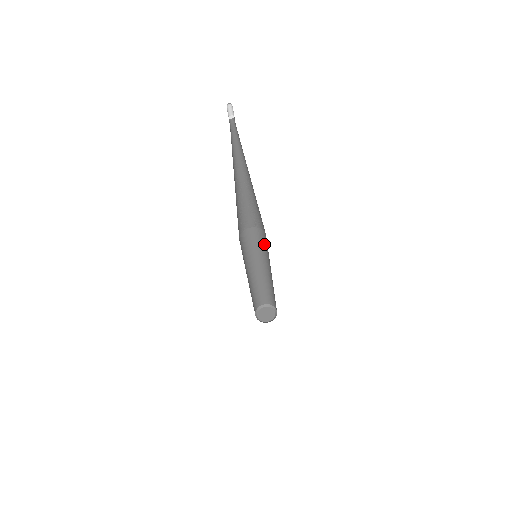
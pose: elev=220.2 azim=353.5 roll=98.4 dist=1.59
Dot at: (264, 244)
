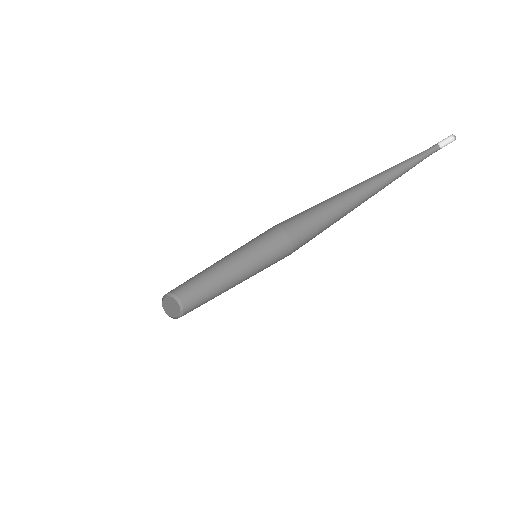
Dot at: (272, 258)
